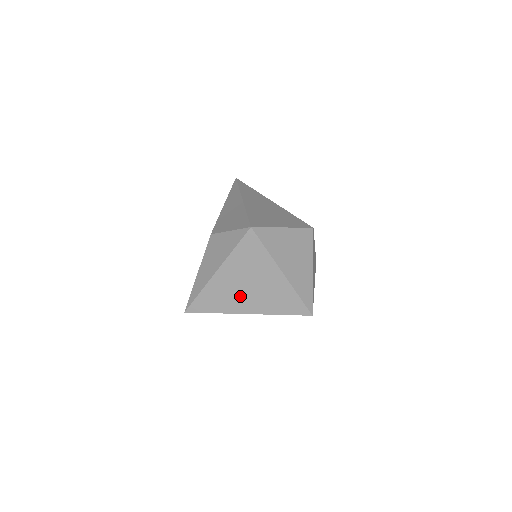
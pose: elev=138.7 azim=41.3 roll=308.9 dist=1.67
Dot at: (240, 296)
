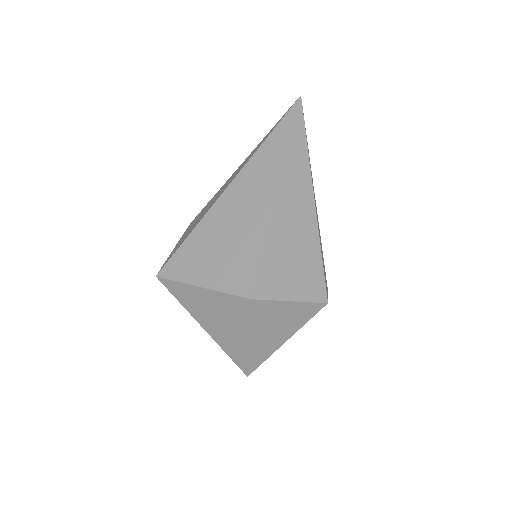
Dot at: occluded
